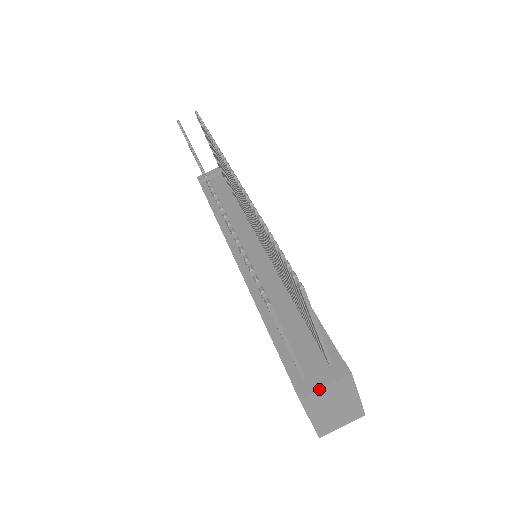
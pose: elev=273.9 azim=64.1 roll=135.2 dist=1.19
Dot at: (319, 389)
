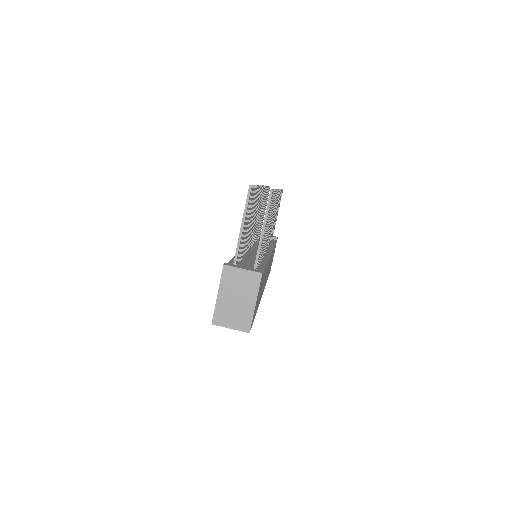
Dot at: (238, 267)
